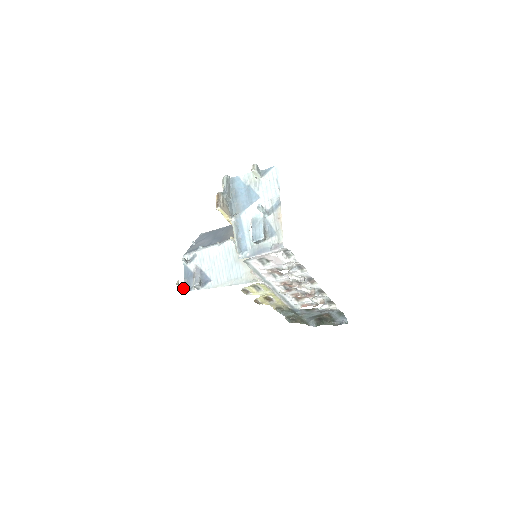
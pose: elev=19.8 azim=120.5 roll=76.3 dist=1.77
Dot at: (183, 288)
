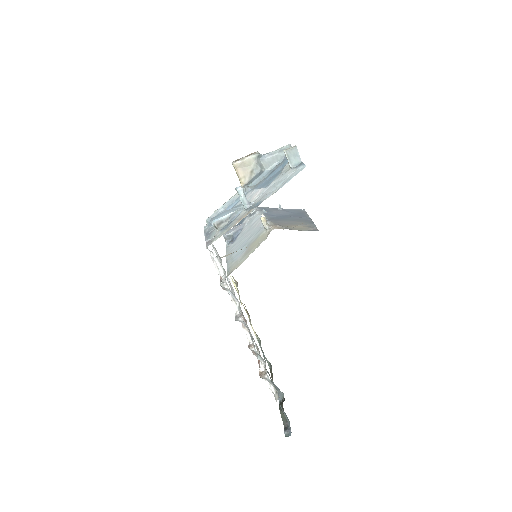
Dot at: occluded
